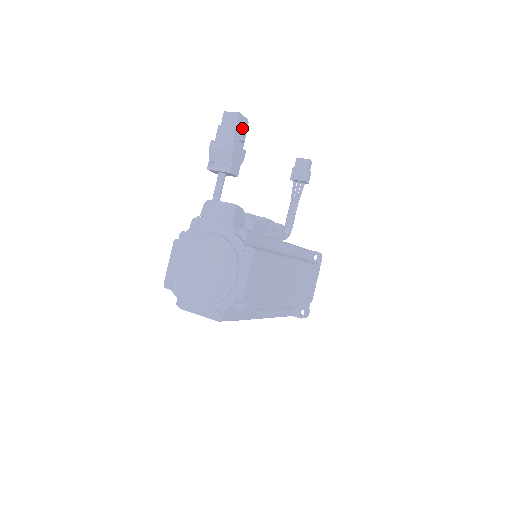
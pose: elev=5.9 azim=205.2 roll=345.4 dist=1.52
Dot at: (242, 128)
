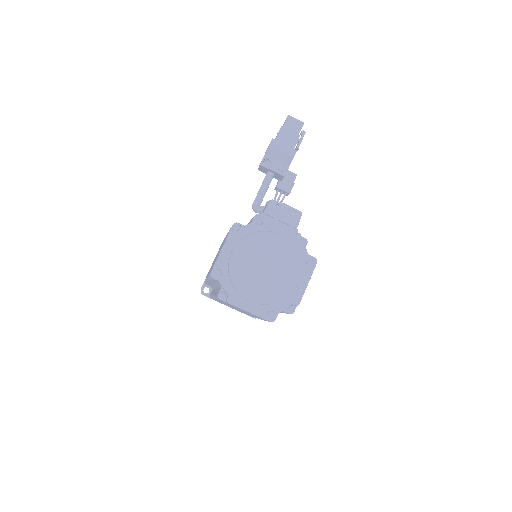
Dot at: (301, 138)
